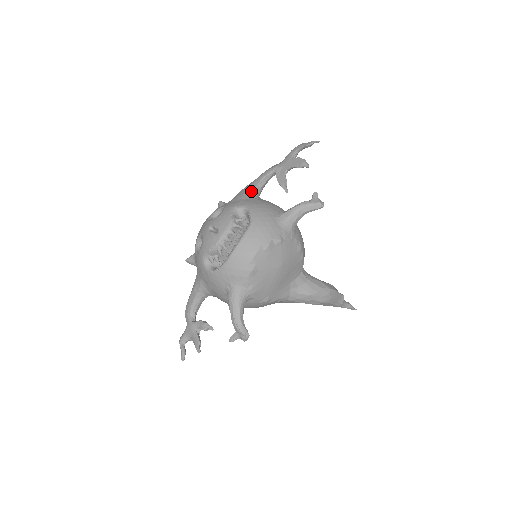
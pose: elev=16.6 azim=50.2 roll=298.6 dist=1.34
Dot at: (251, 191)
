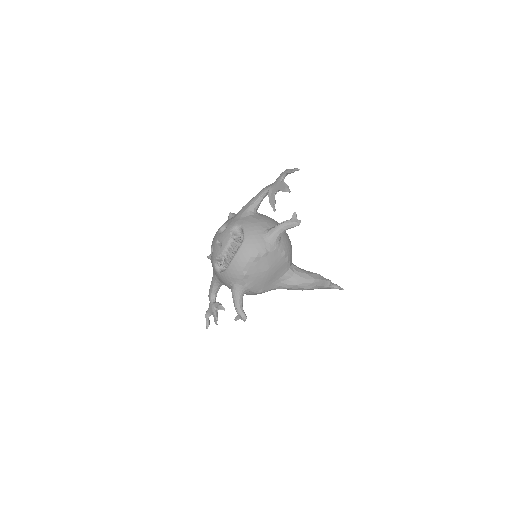
Dot at: (249, 209)
